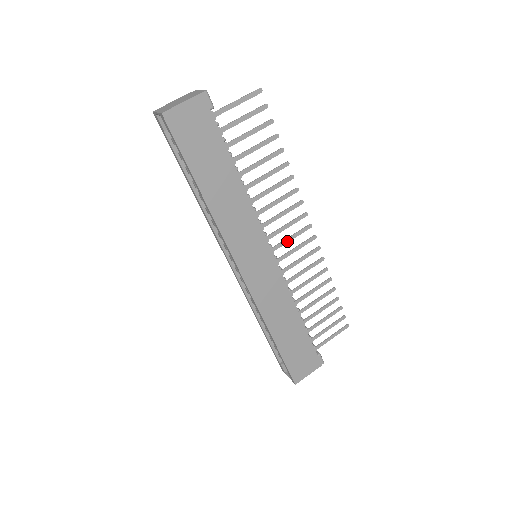
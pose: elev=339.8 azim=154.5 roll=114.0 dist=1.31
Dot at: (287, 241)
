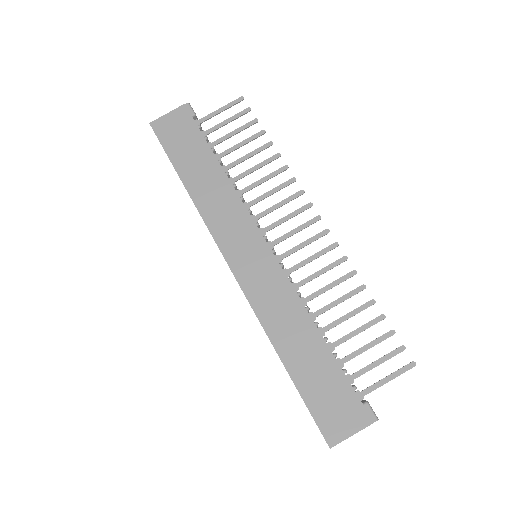
Dot at: (289, 235)
